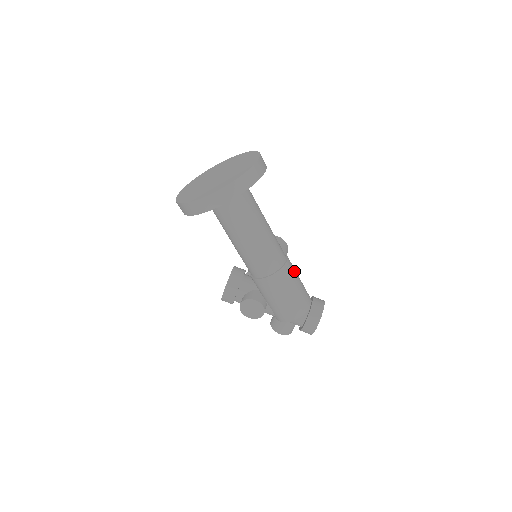
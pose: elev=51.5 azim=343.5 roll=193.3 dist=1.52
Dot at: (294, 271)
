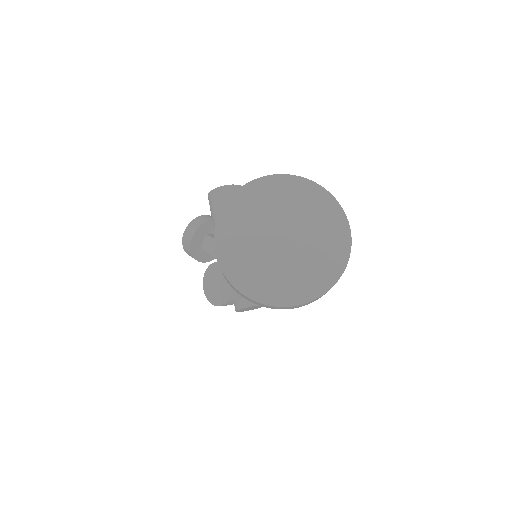
Dot at: occluded
